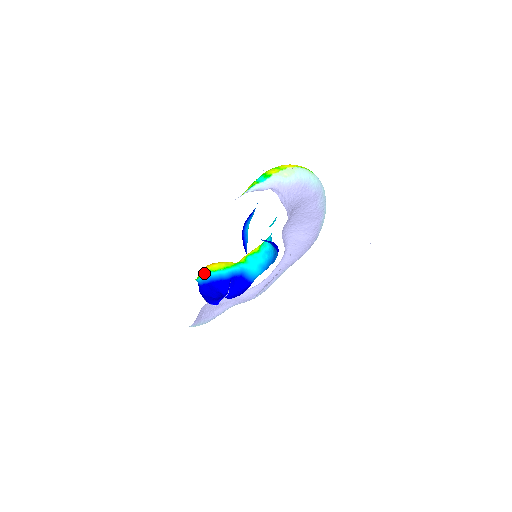
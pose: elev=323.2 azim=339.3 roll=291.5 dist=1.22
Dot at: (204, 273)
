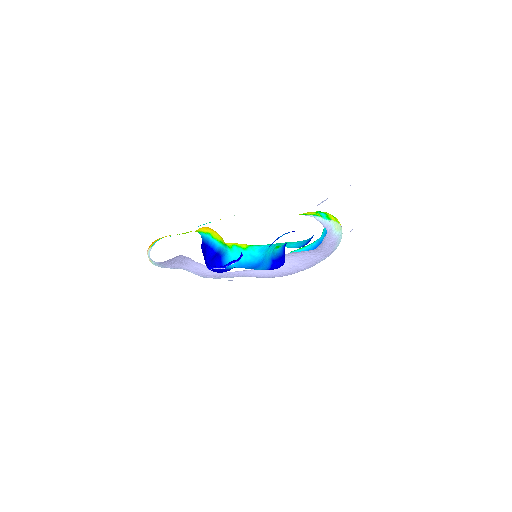
Dot at: (205, 232)
